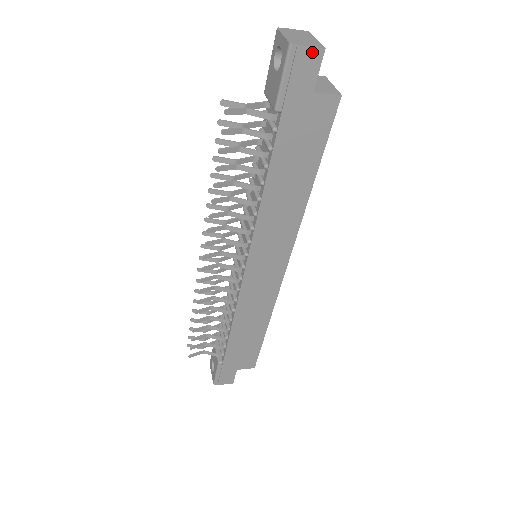
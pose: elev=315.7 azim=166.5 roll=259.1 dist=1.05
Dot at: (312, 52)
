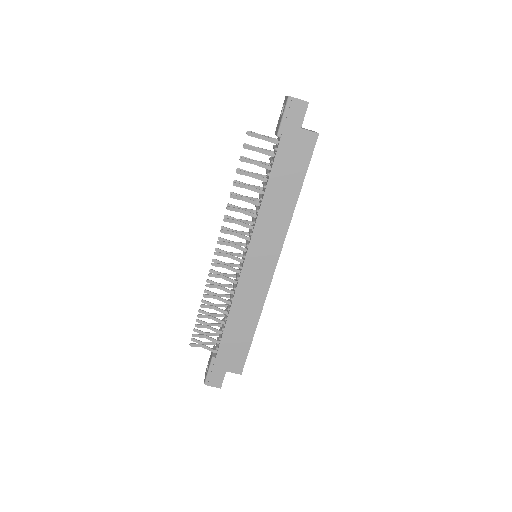
Dot at: (301, 103)
